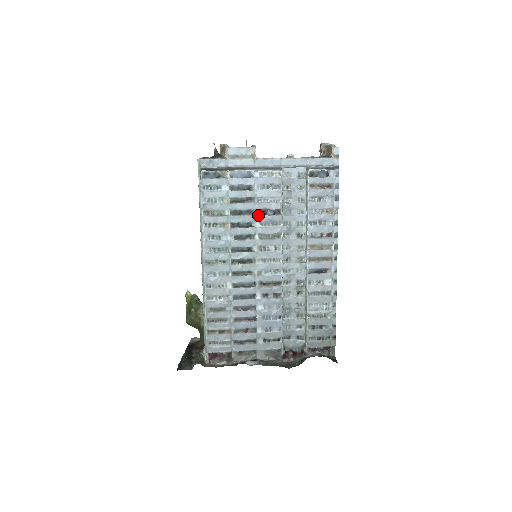
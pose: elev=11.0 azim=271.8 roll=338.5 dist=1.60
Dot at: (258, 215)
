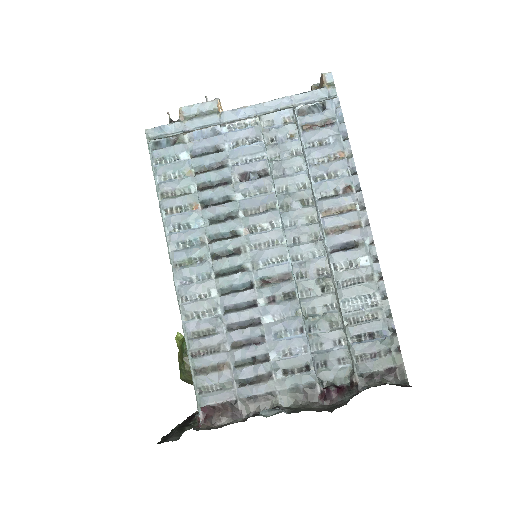
Dot at: (237, 183)
